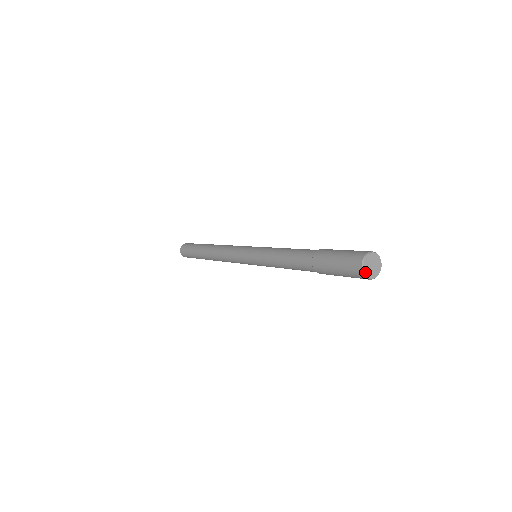
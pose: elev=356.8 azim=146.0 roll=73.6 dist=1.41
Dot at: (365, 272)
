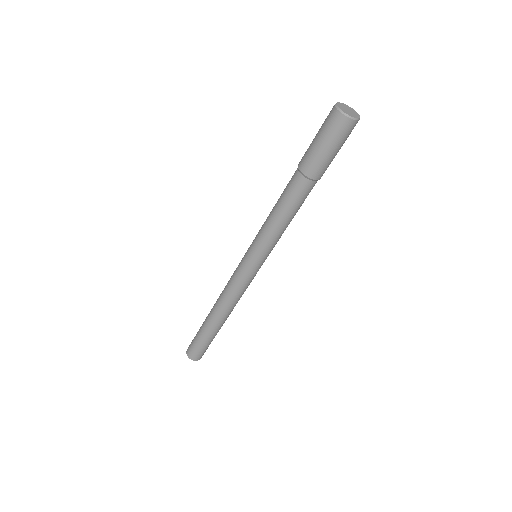
Dot at: (338, 107)
